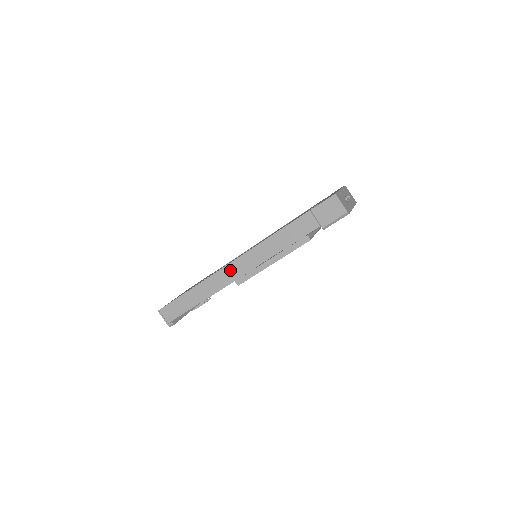
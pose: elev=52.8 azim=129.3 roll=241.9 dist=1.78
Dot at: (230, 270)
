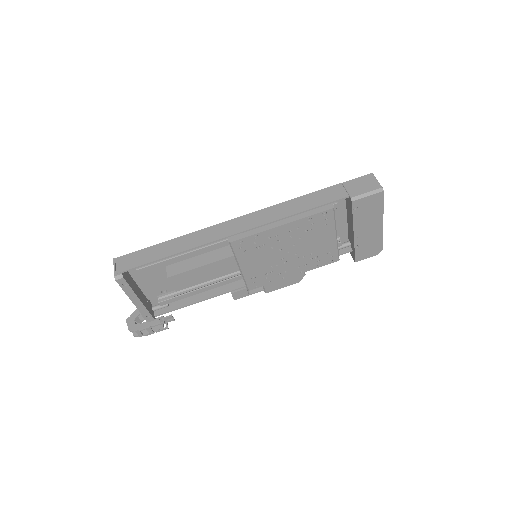
Dot at: (228, 226)
